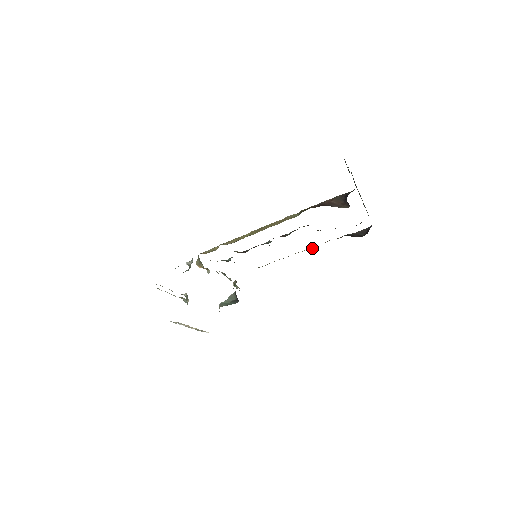
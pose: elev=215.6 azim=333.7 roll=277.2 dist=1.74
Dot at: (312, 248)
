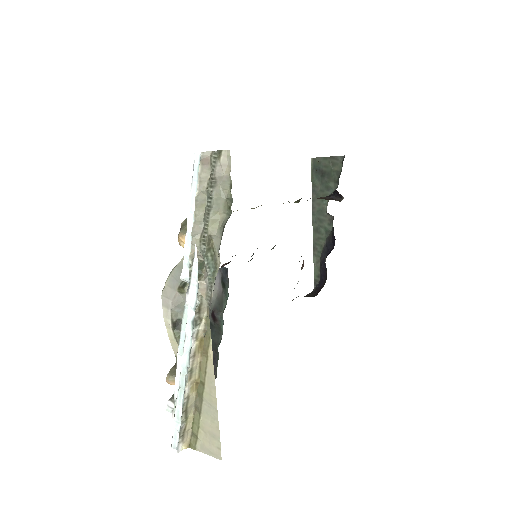
Dot at: occluded
